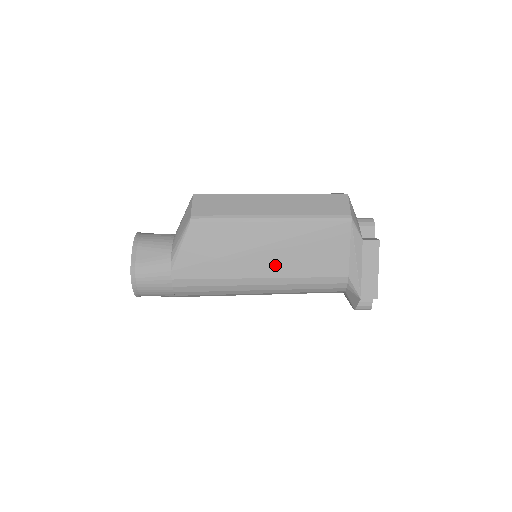
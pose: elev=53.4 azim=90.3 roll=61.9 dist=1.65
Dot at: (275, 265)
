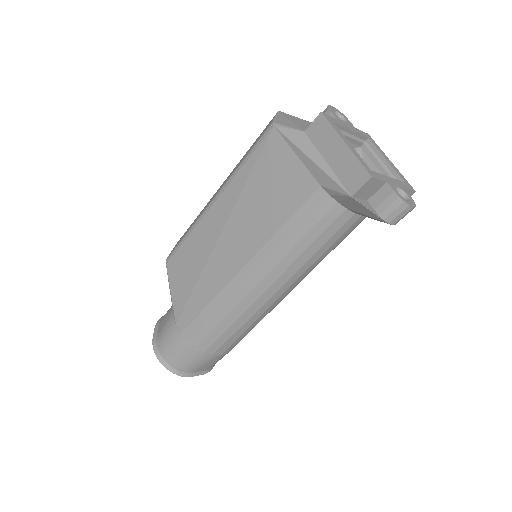
Dot at: (244, 243)
